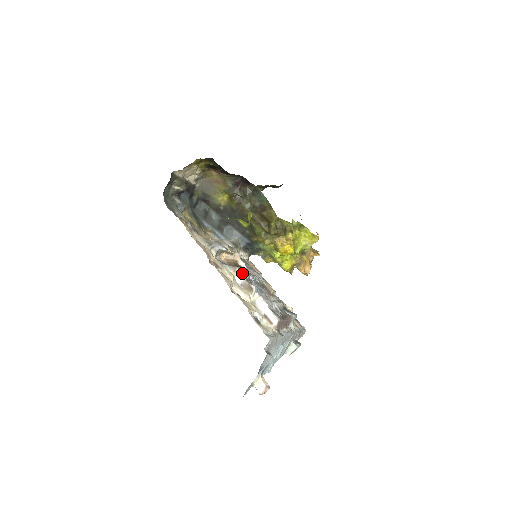
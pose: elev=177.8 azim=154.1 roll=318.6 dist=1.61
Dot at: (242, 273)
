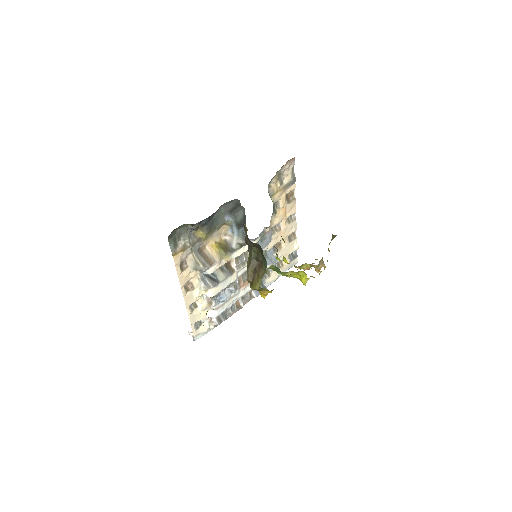
Dot at: (210, 295)
